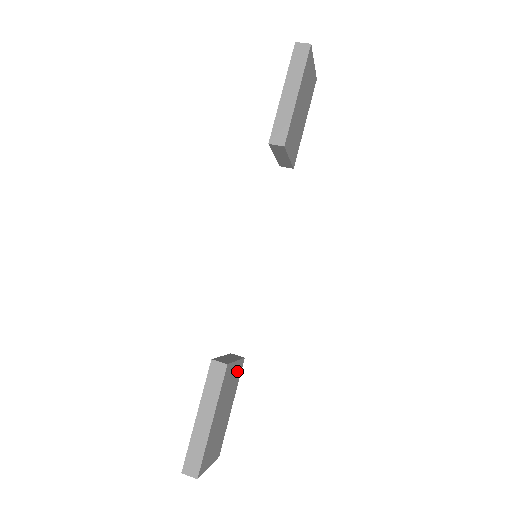
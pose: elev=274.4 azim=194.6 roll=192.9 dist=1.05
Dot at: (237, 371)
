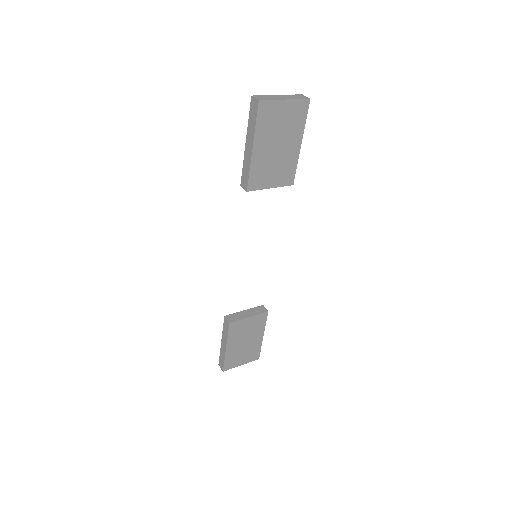
Dot at: (257, 320)
